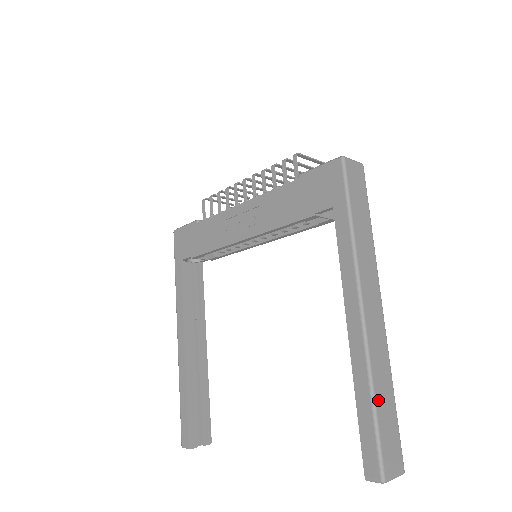
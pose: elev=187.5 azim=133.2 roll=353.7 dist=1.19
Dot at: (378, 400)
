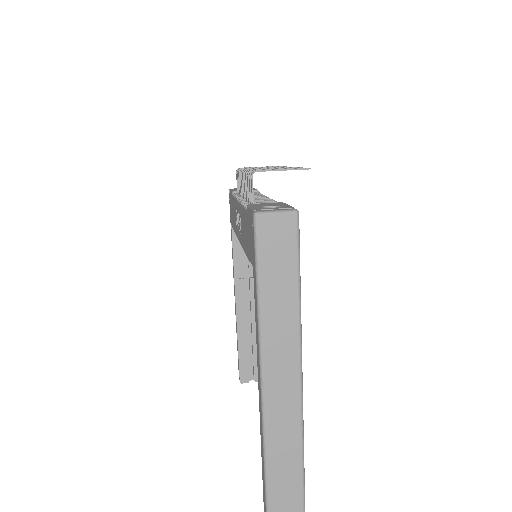
Dot at: (272, 469)
